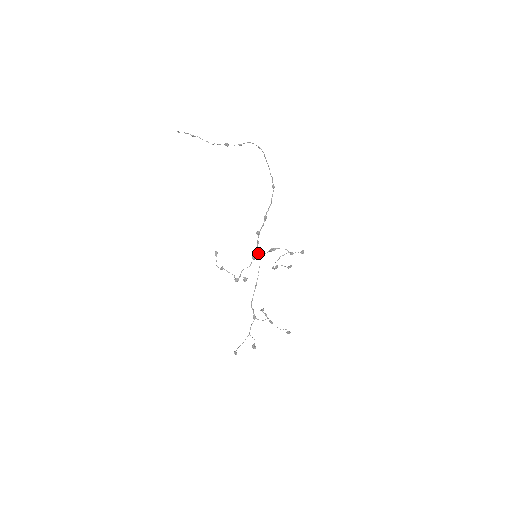
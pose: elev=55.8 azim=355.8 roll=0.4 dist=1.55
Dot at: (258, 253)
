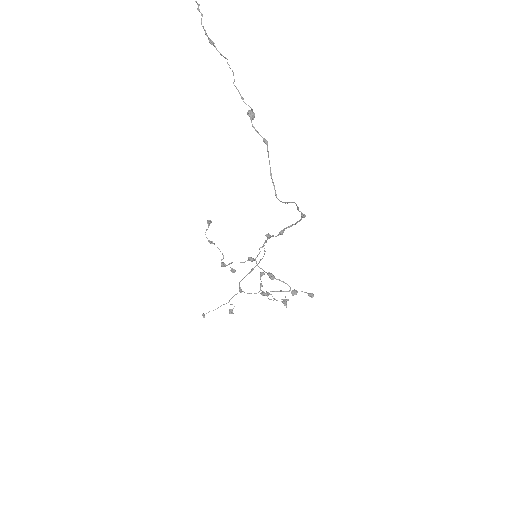
Dot at: occluded
